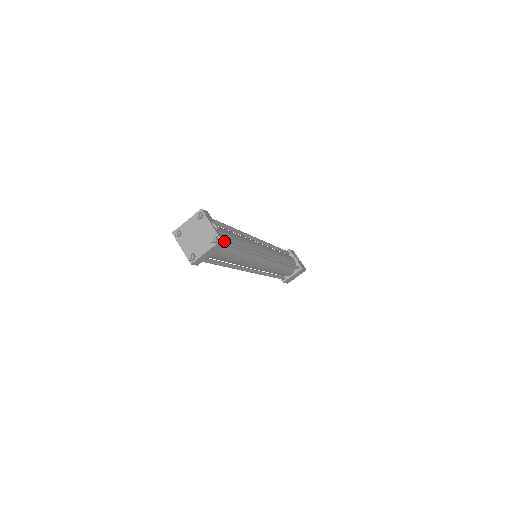
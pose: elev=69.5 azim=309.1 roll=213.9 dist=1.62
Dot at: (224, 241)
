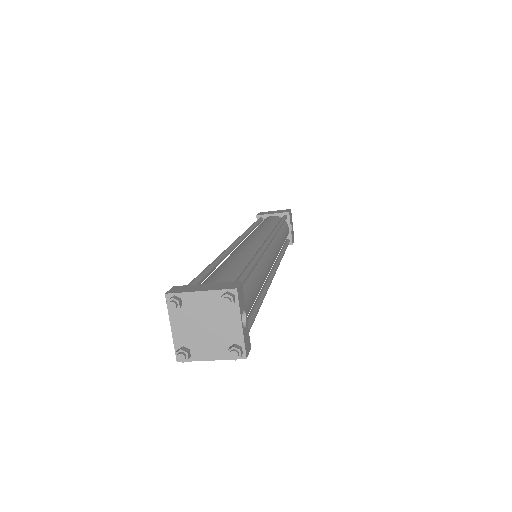
Dot at: (248, 352)
